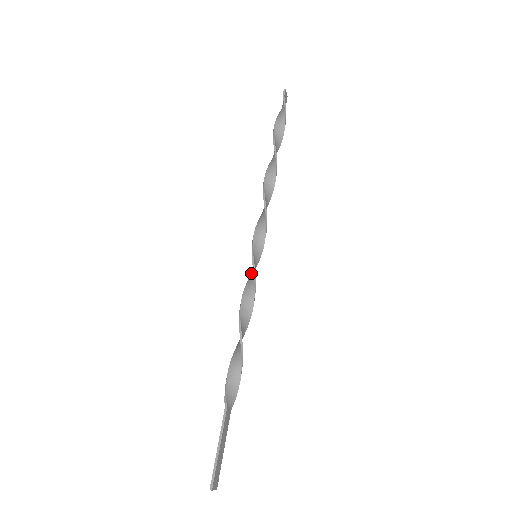
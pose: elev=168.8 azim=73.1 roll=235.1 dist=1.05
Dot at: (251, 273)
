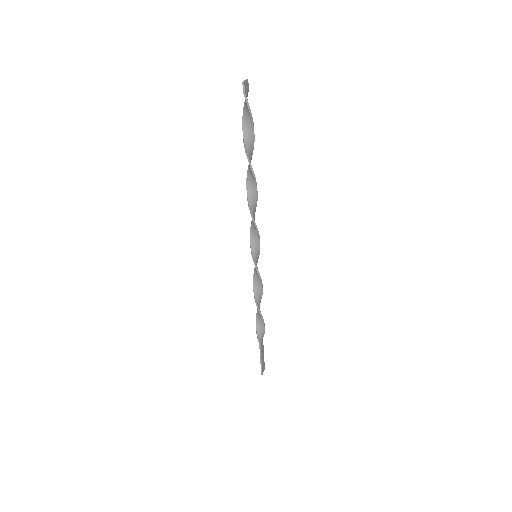
Dot at: occluded
